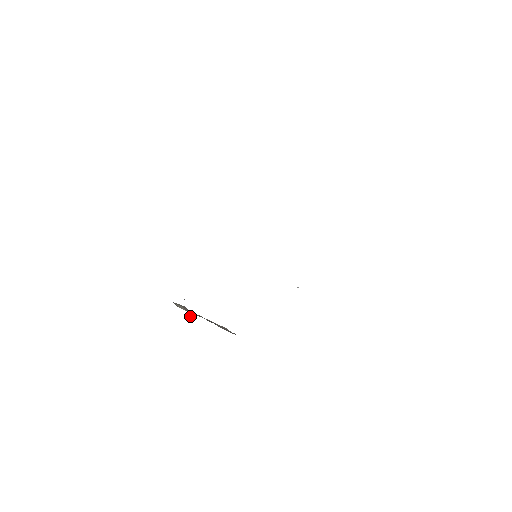
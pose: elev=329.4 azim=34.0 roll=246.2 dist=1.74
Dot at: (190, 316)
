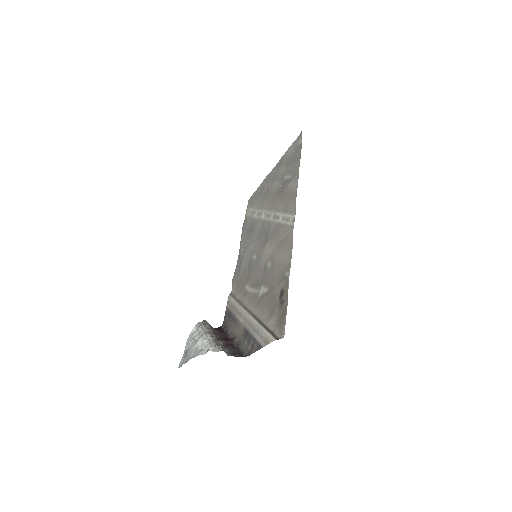
Dot at: (208, 338)
